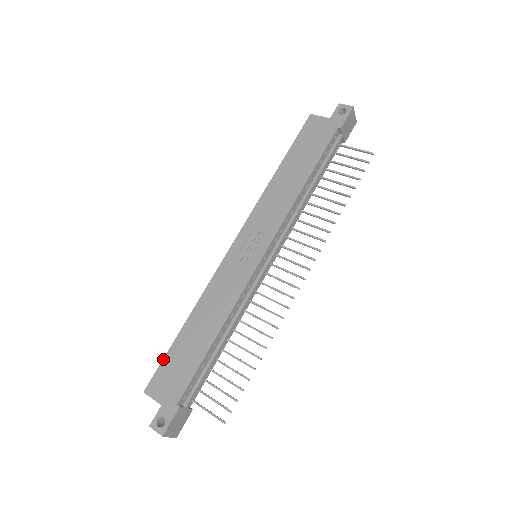
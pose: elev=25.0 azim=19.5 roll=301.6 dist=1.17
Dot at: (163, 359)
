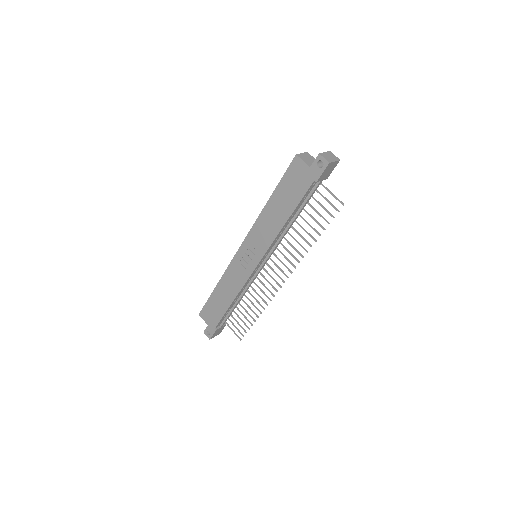
Dot at: (206, 302)
